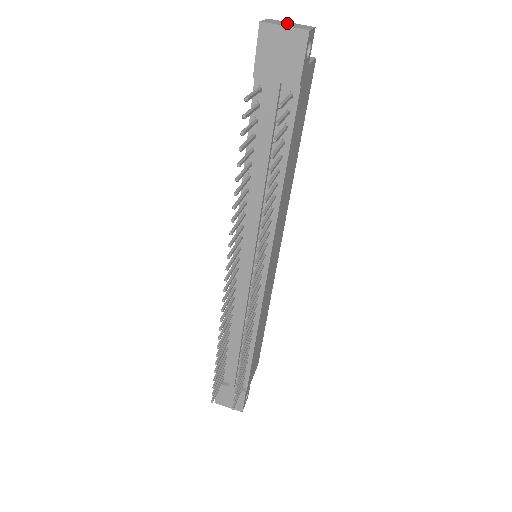
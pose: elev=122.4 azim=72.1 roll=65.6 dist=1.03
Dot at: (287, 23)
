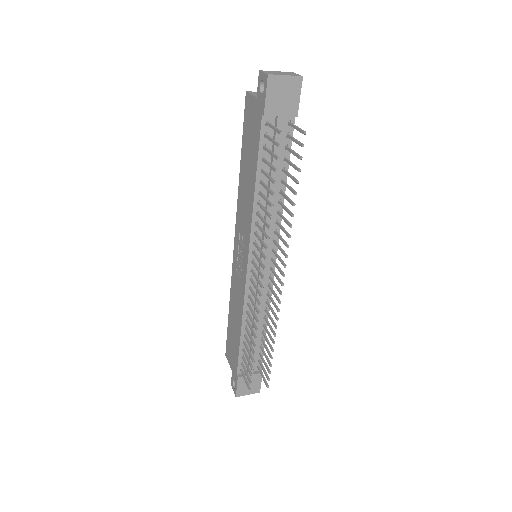
Dot at: (278, 72)
